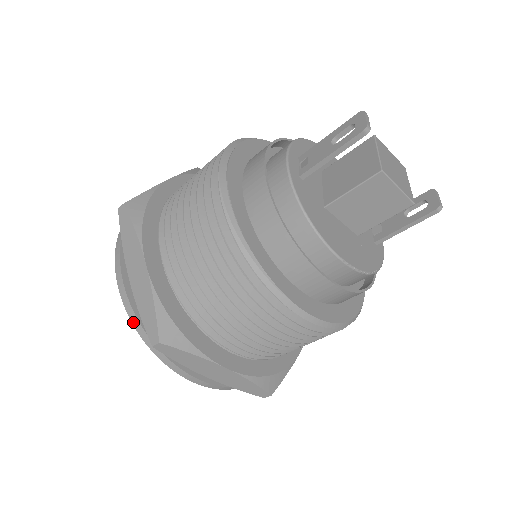
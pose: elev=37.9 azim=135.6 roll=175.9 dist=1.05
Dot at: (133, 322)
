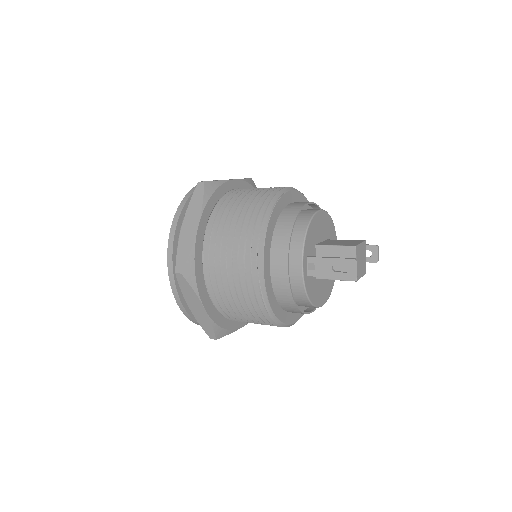
Dot at: (191, 320)
